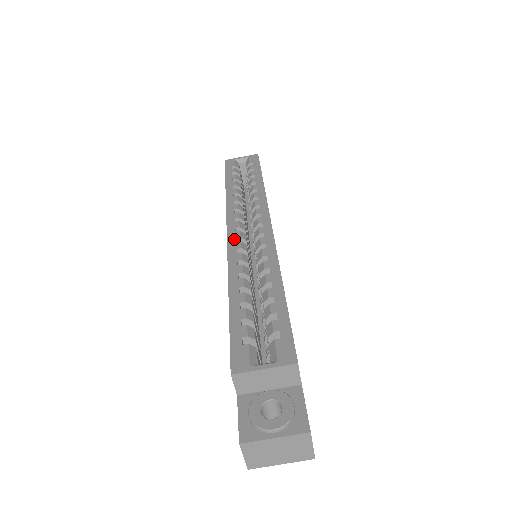
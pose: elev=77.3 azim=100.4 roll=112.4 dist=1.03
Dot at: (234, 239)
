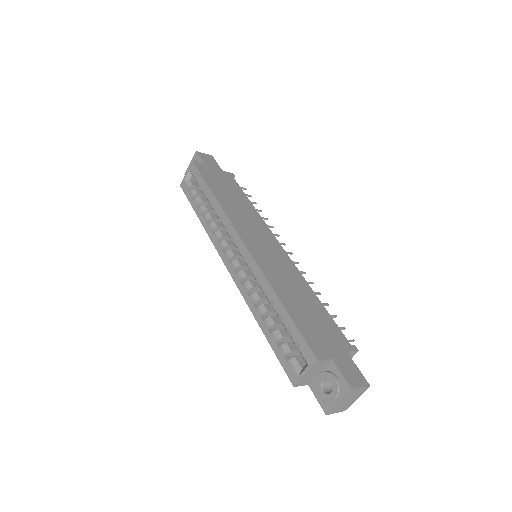
Dot at: (234, 273)
